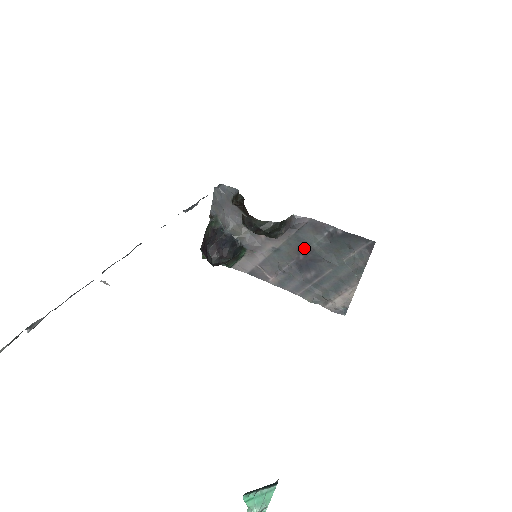
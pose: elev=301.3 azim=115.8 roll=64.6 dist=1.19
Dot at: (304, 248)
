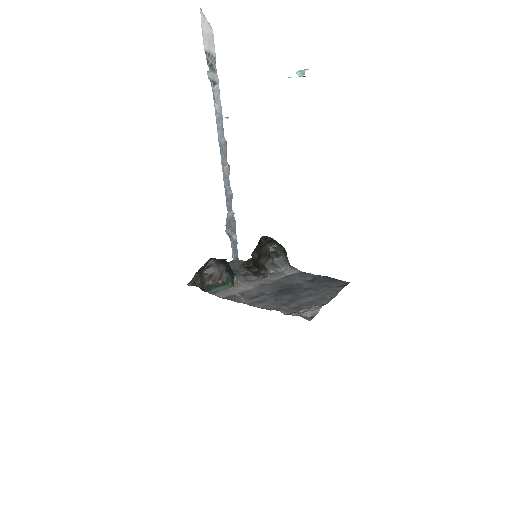
Dot at: (288, 285)
